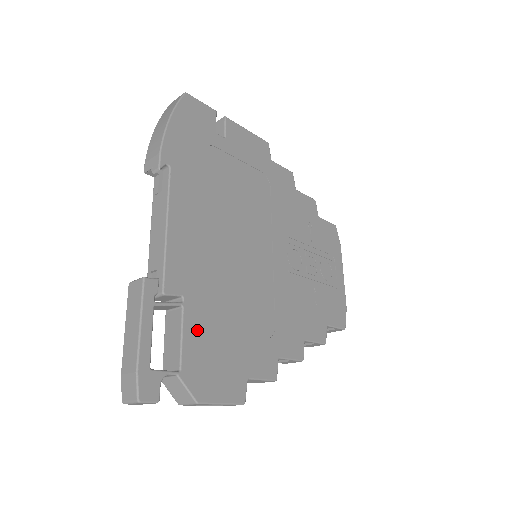
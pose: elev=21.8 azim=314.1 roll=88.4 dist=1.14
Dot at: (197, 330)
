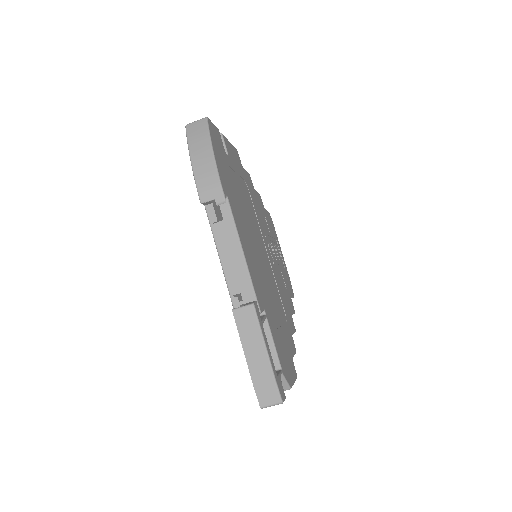
Dot at: (275, 333)
